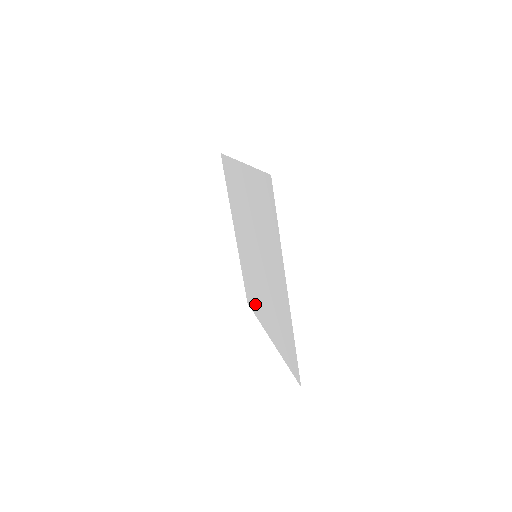
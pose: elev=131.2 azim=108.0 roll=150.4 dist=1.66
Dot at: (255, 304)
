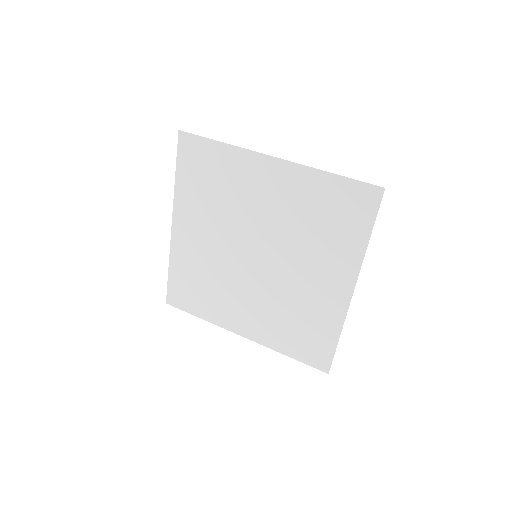
Dot at: (206, 304)
